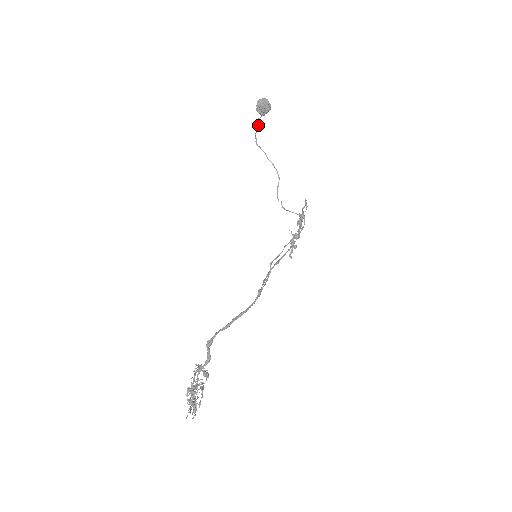
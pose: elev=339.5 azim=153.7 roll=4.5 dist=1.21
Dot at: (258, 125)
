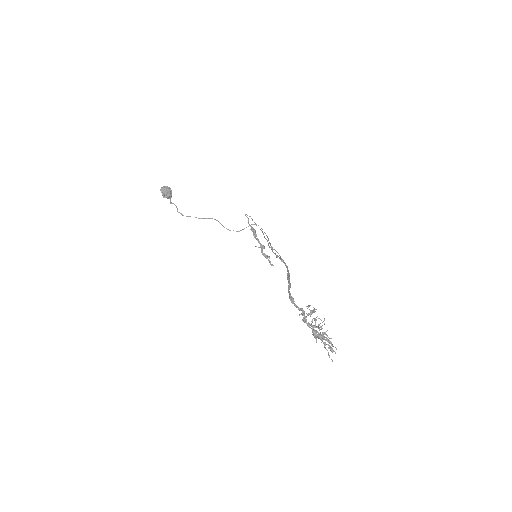
Dot at: (174, 204)
